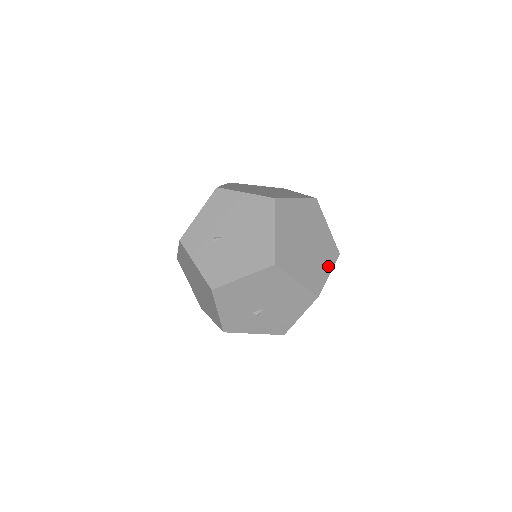
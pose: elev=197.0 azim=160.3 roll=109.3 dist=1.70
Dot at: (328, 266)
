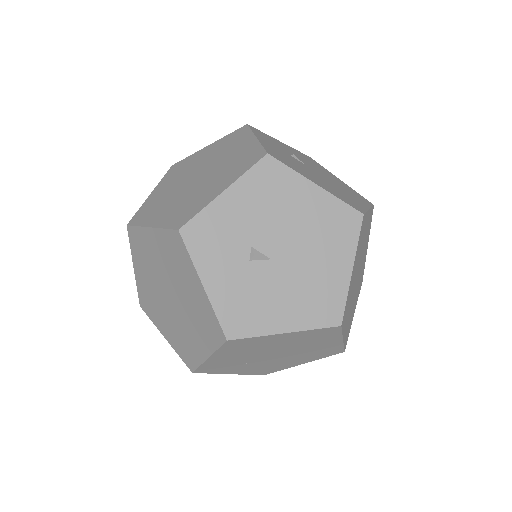
Dot at: (345, 332)
